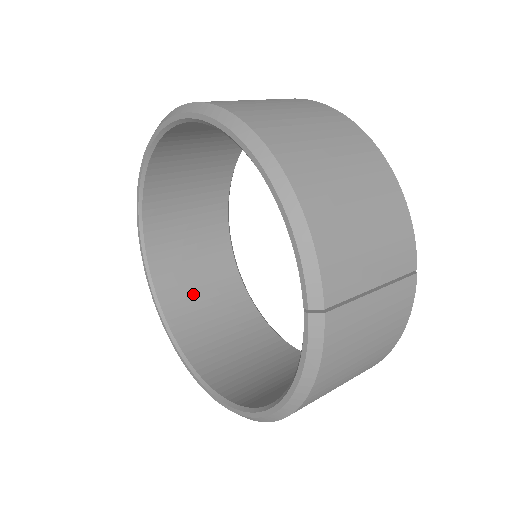
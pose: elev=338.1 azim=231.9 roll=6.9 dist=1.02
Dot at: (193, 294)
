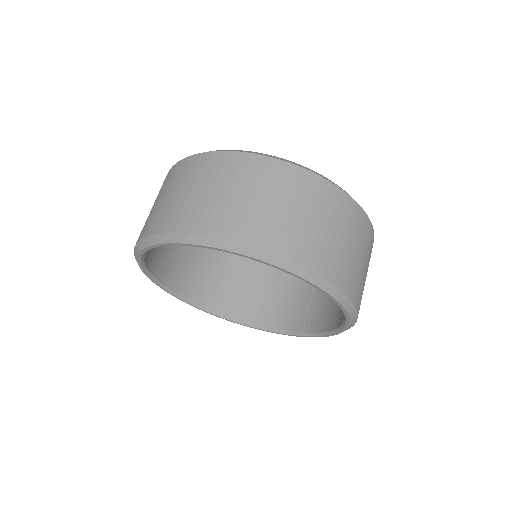
Dot at: occluded
